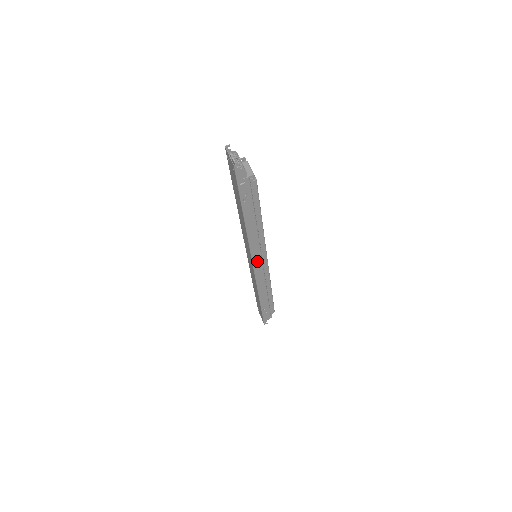
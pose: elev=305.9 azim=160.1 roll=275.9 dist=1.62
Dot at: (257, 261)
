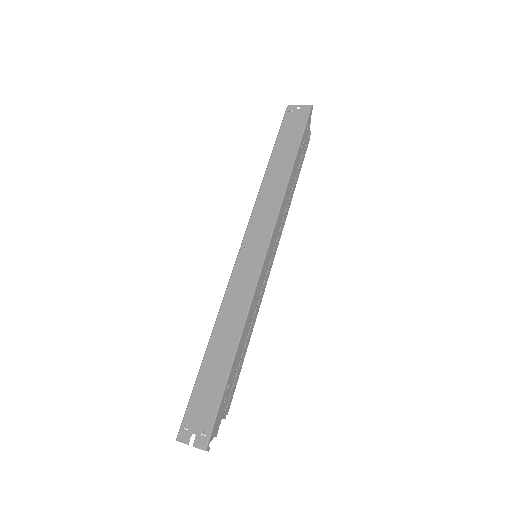
Dot at: (271, 248)
